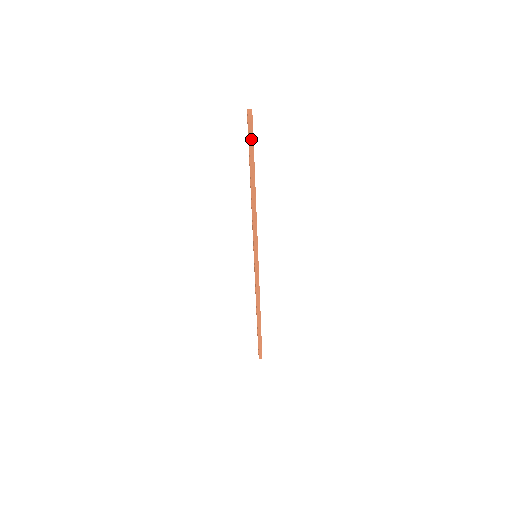
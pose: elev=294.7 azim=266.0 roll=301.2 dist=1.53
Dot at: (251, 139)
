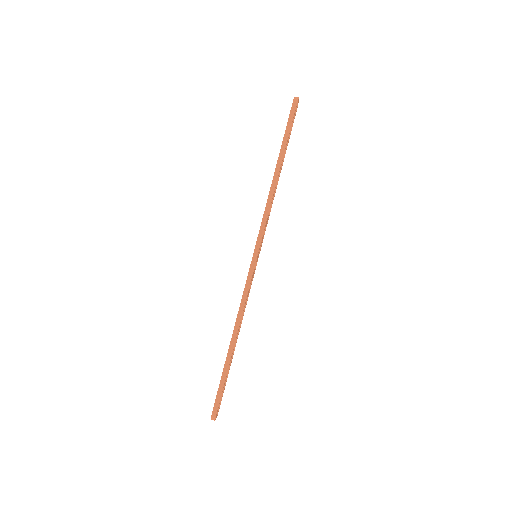
Dot at: (291, 118)
